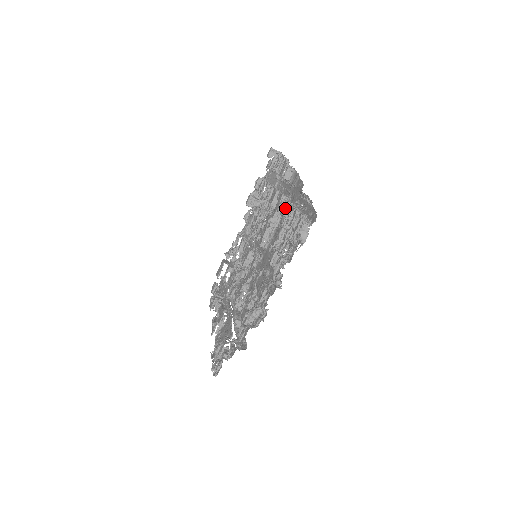
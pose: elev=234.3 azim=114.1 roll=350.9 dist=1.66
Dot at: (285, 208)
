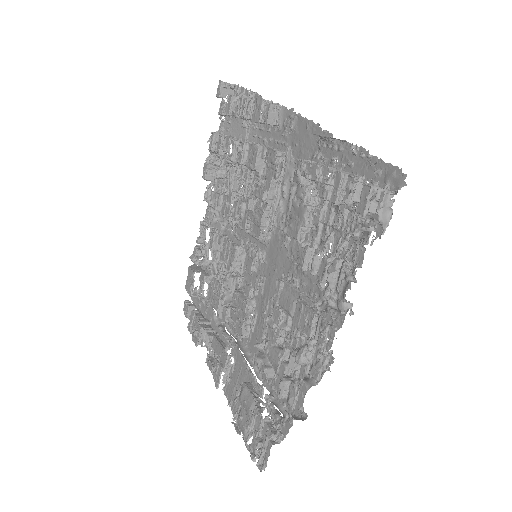
Dot at: (304, 172)
